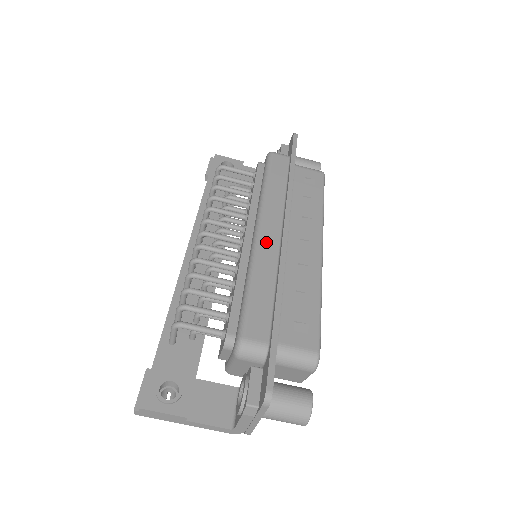
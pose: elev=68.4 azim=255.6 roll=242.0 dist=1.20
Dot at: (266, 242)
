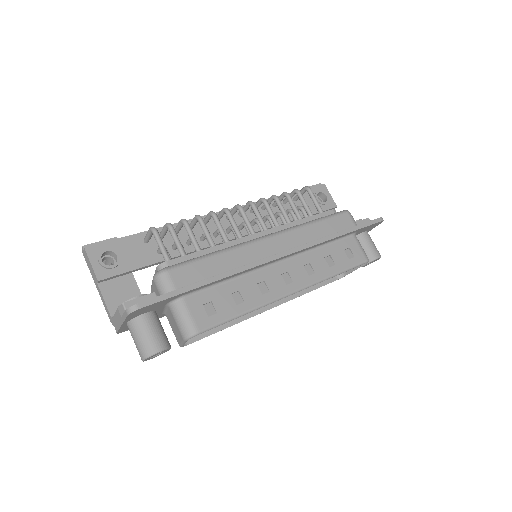
Dot at: (261, 247)
